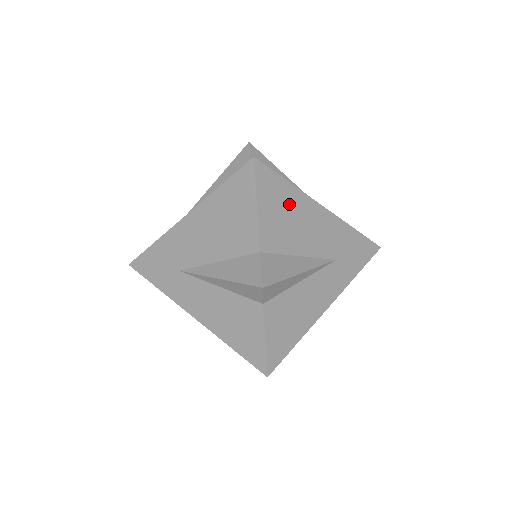
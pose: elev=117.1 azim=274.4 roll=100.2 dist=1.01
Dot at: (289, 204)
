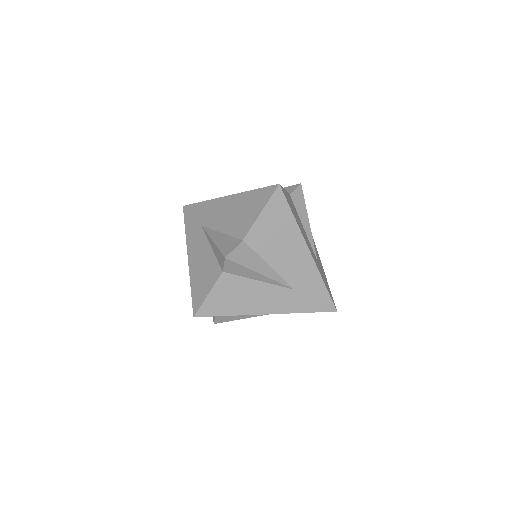
Dot at: (284, 228)
